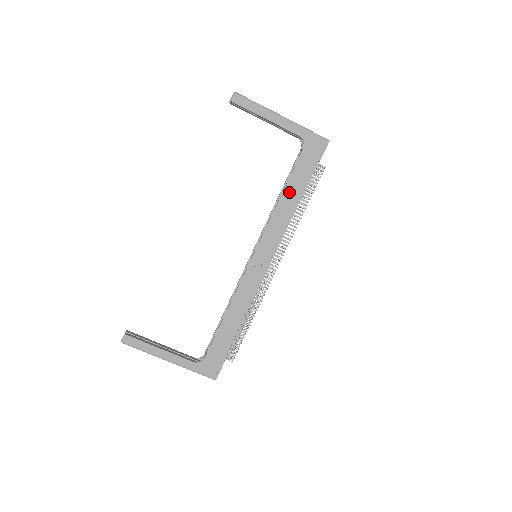
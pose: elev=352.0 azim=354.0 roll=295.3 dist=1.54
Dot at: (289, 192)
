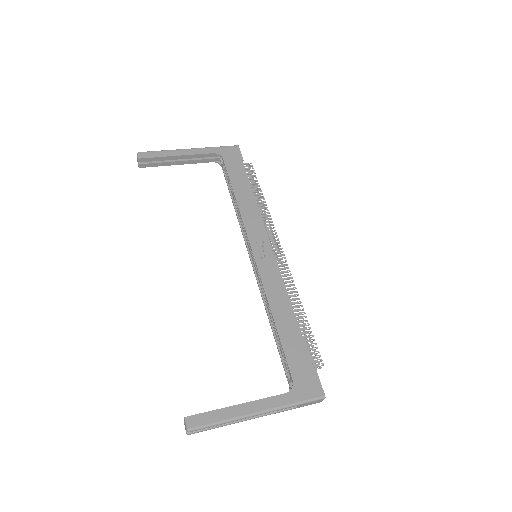
Dot at: (239, 191)
